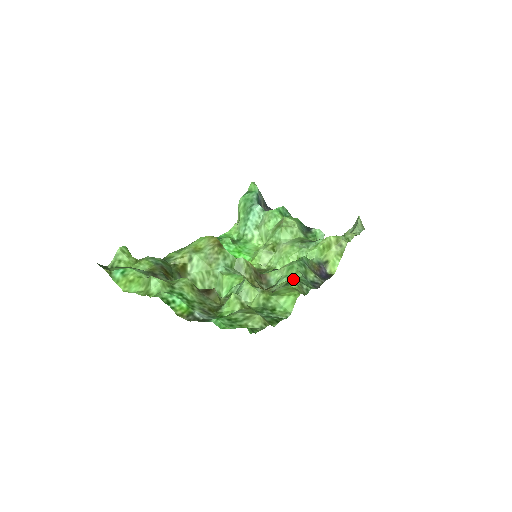
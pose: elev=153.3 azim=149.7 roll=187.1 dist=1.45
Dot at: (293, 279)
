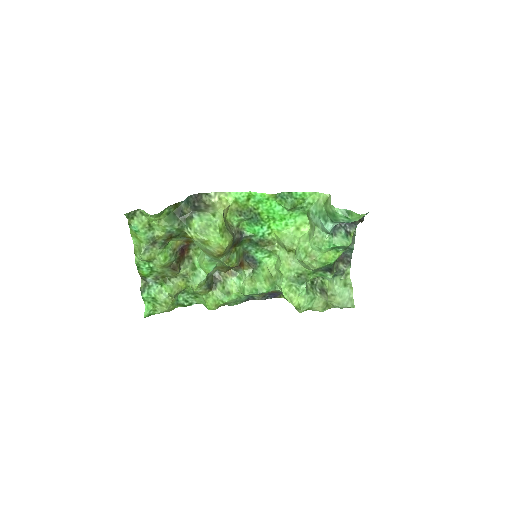
Dot at: (236, 294)
